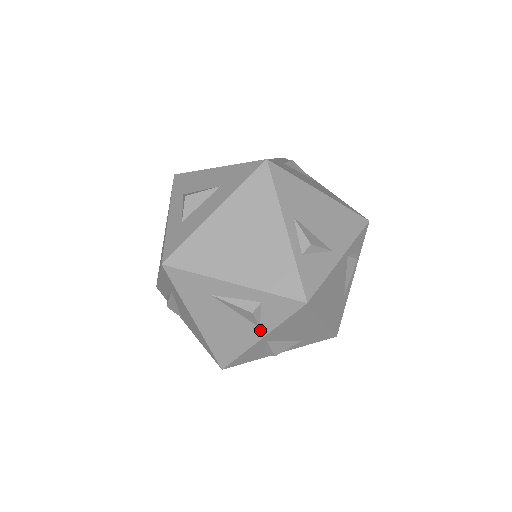
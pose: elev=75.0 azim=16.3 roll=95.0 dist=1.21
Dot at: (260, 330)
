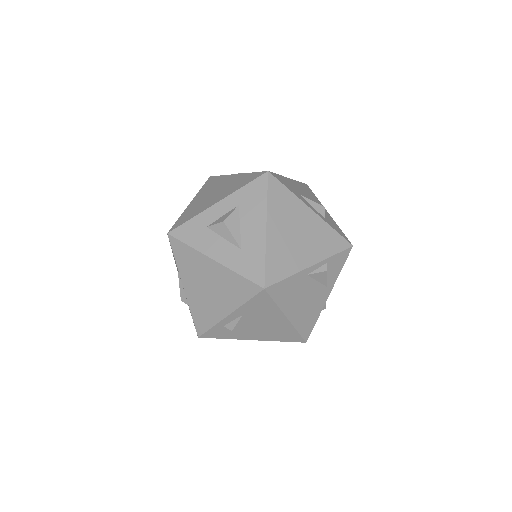
Dot at: occluded
